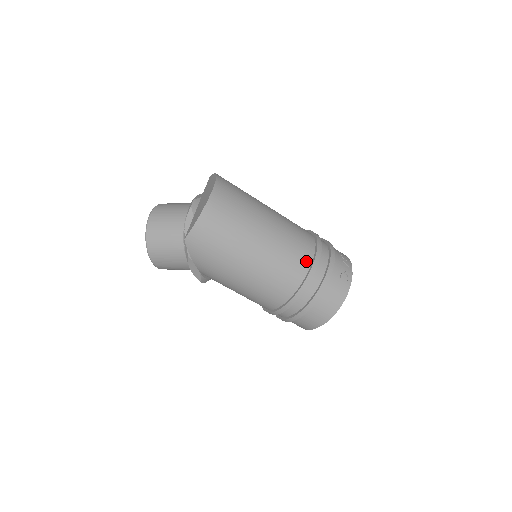
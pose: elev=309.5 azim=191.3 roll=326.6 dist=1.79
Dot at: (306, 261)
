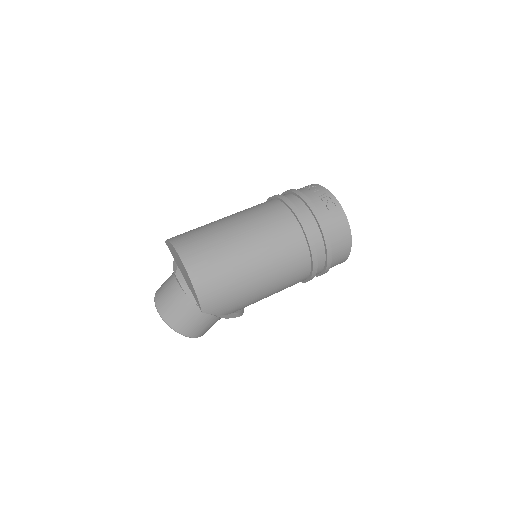
Dot at: (295, 228)
